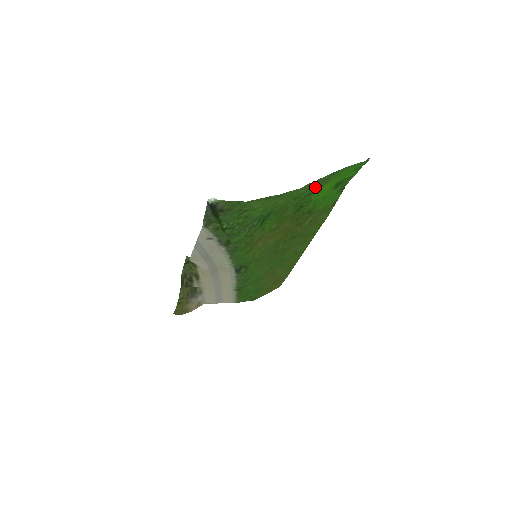
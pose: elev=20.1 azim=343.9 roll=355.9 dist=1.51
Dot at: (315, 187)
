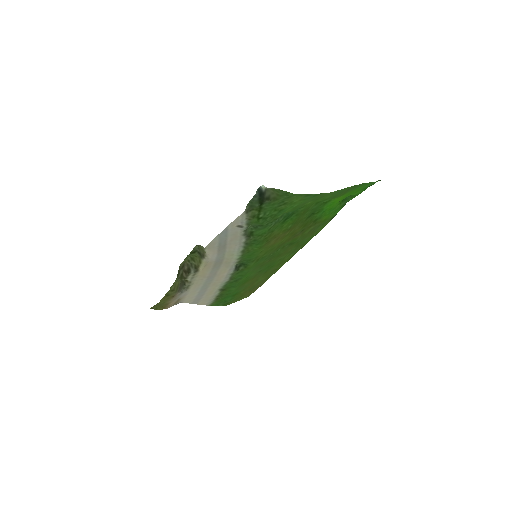
Dot at: (336, 196)
